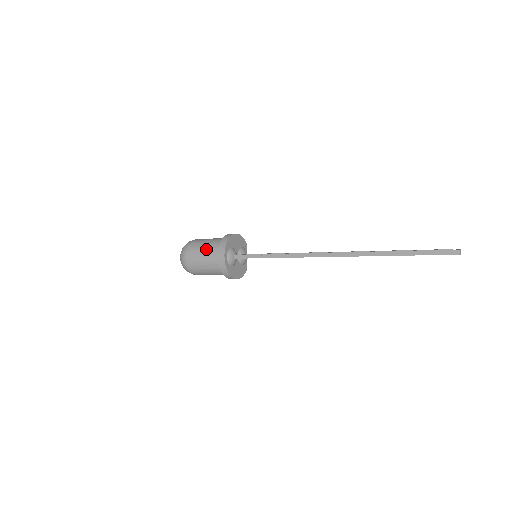
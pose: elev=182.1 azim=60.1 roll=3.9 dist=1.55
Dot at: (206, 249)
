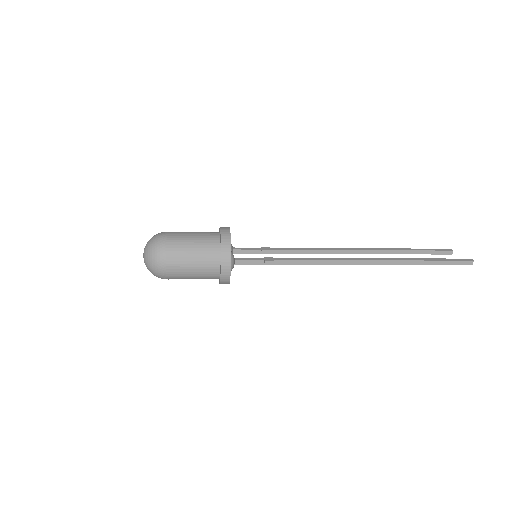
Dot at: (197, 256)
